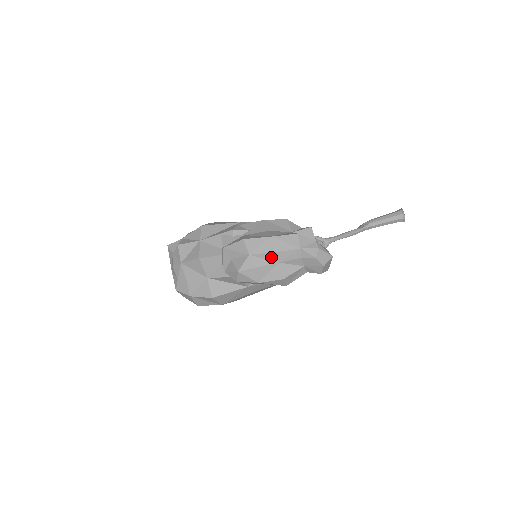
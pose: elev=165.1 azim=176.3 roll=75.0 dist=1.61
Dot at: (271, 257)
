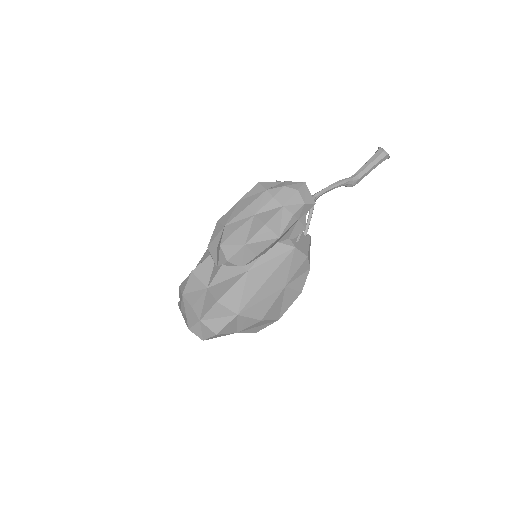
Dot at: (245, 215)
